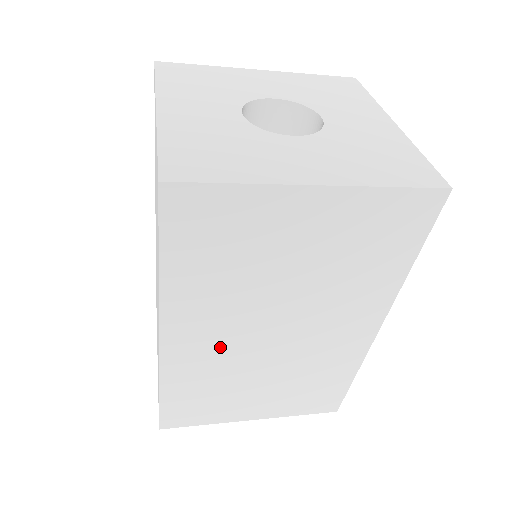
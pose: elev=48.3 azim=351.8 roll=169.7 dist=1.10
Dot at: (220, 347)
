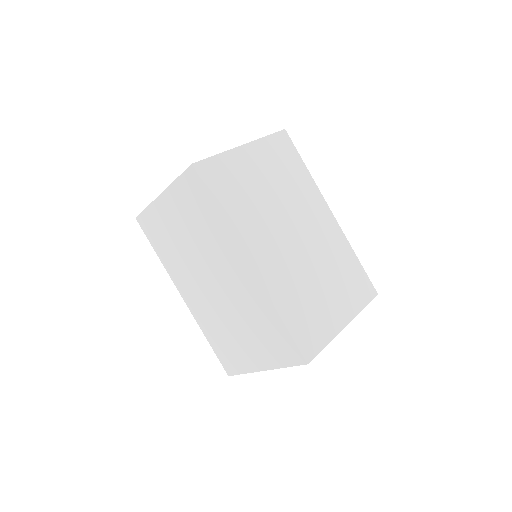
Dot at: (280, 259)
